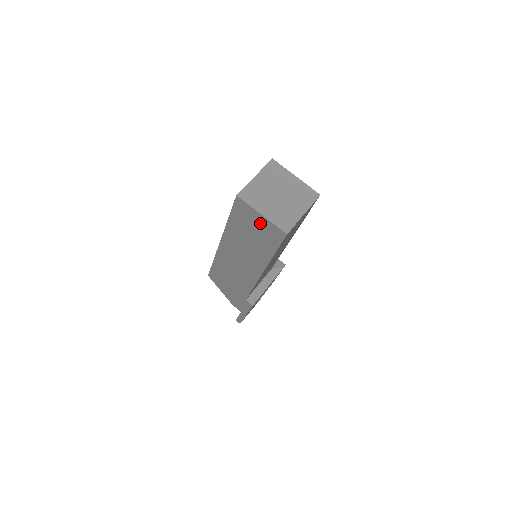
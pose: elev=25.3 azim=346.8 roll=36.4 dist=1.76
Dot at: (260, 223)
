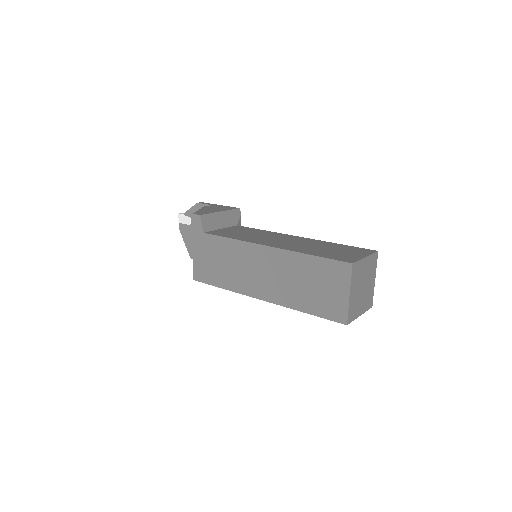
Dot at: occluded
